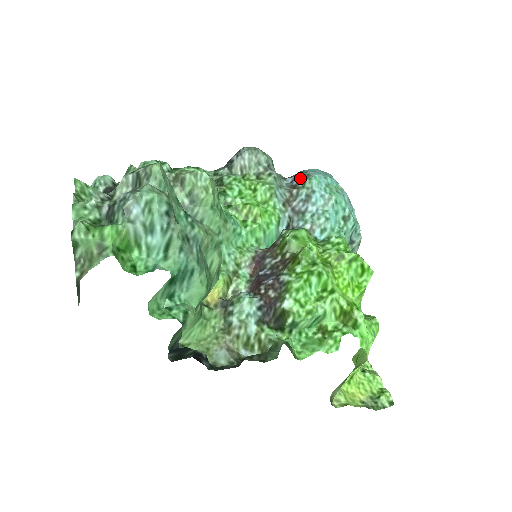
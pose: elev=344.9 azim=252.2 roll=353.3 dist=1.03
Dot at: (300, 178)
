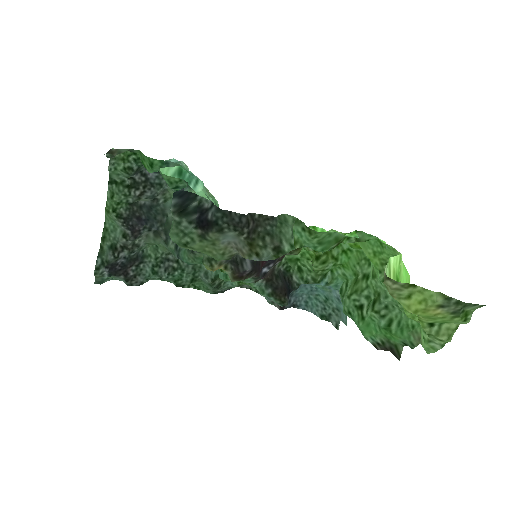
Dot at: occluded
